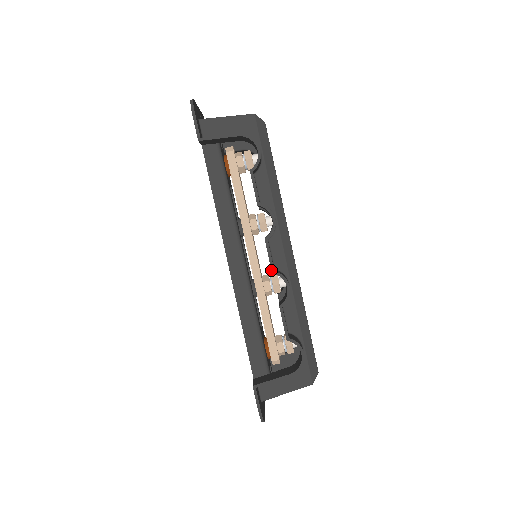
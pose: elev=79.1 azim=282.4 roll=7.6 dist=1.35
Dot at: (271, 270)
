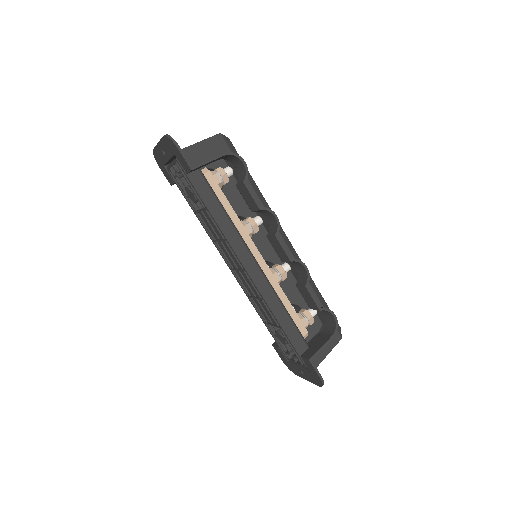
Dot at: (289, 259)
